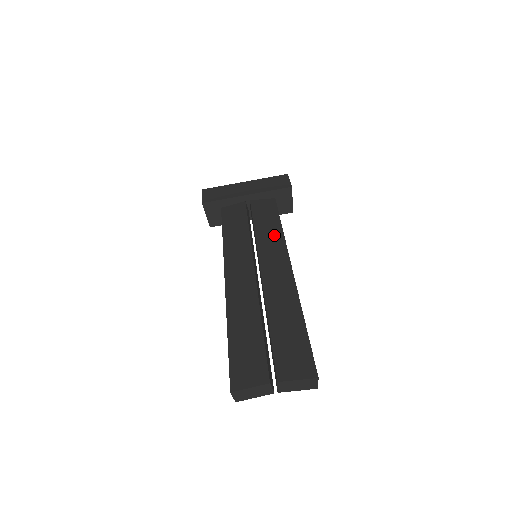
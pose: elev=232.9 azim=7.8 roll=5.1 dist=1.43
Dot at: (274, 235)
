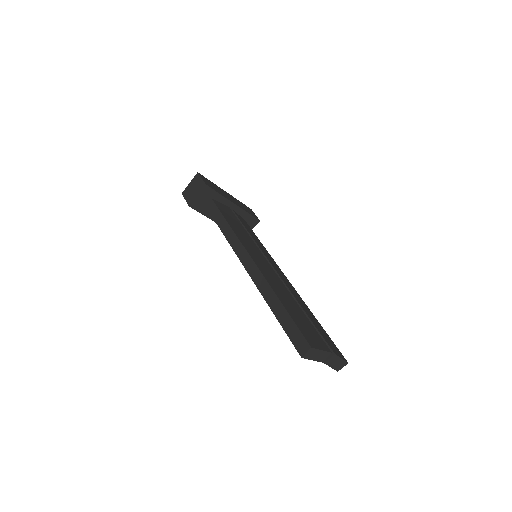
Dot at: (264, 249)
